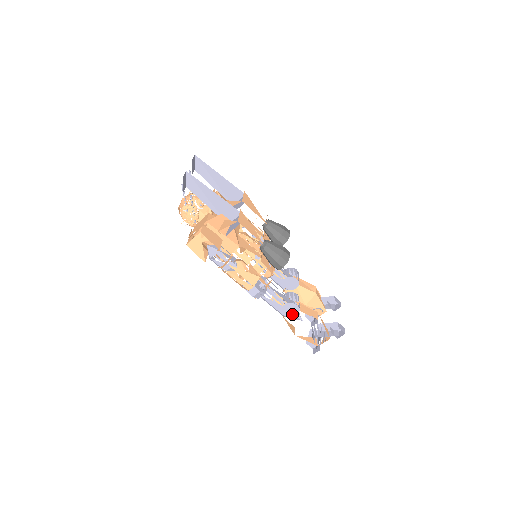
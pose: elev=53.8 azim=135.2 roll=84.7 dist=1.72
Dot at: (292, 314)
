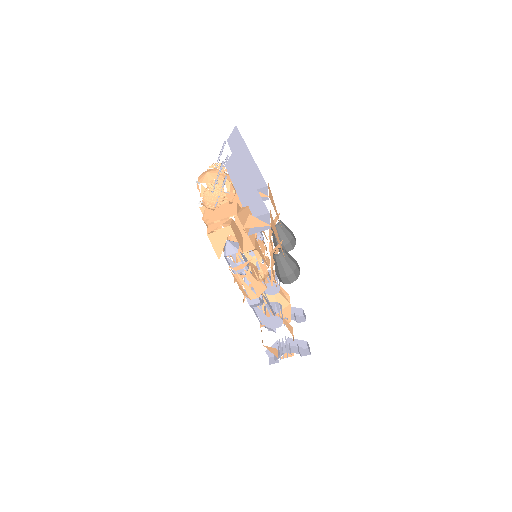
Dot at: (272, 326)
